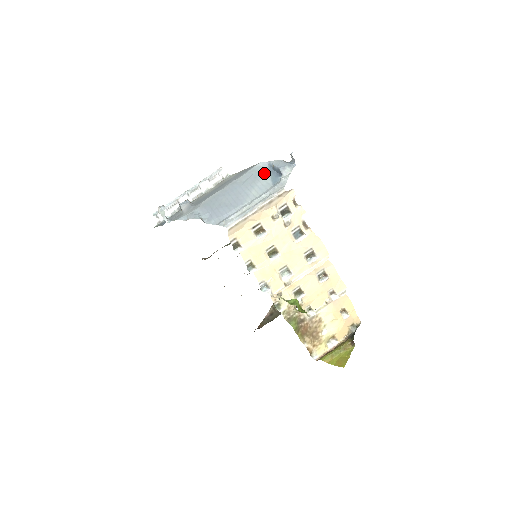
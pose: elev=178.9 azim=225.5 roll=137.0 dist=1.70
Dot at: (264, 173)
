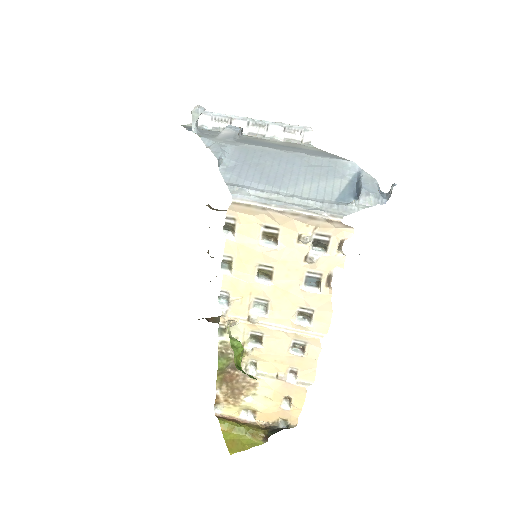
Dot at: (342, 177)
